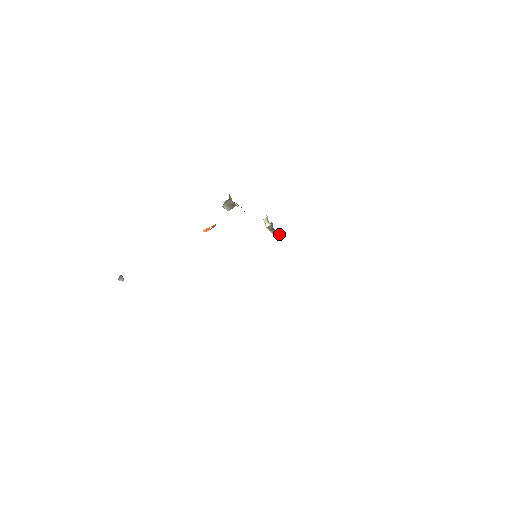
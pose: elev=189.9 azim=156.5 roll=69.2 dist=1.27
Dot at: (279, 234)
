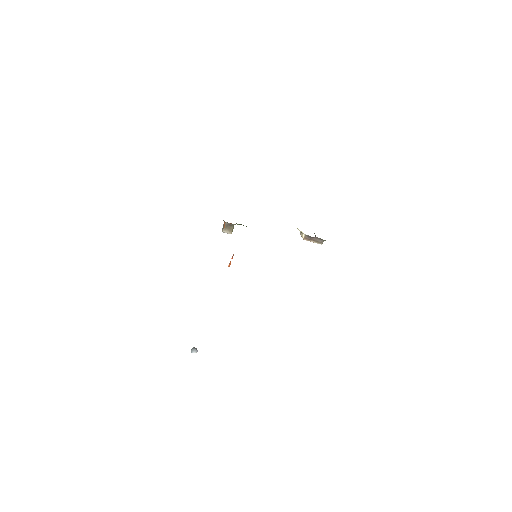
Dot at: (322, 240)
